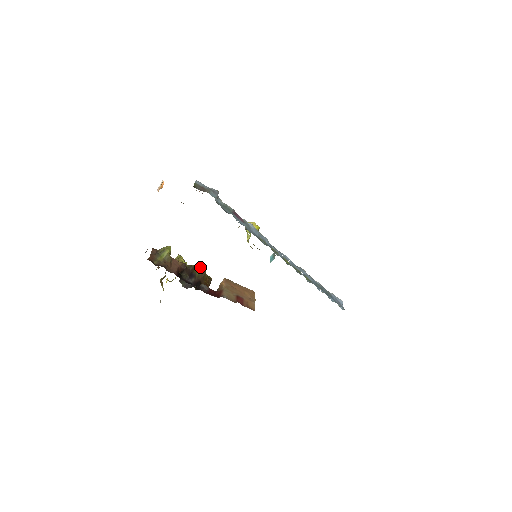
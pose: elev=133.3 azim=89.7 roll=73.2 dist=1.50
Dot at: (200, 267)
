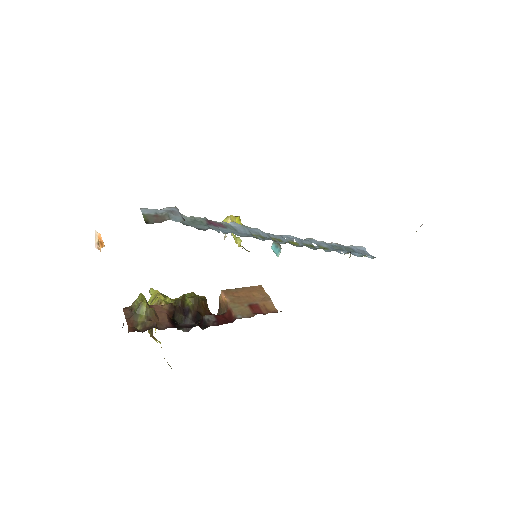
Dot at: (188, 295)
